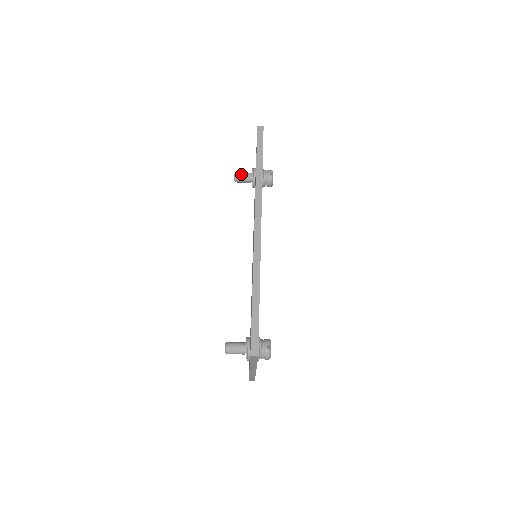
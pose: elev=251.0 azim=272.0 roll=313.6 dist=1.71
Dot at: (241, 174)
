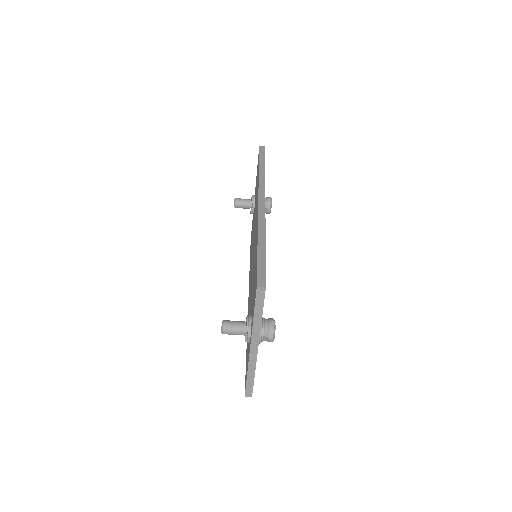
Dot at: (241, 199)
